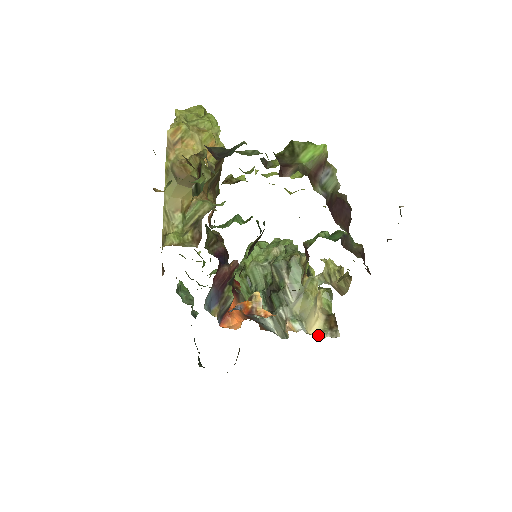
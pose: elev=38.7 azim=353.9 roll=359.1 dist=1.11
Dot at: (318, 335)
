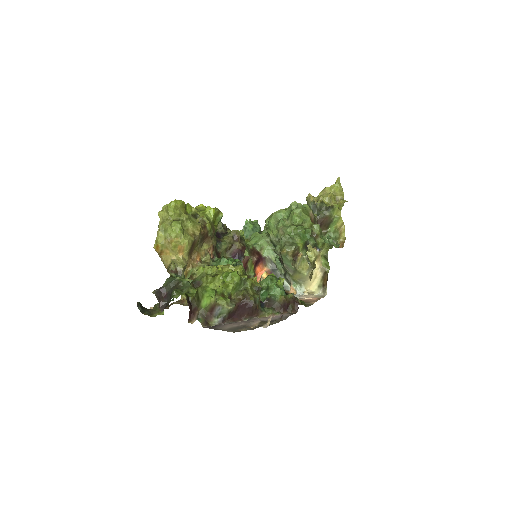
Dot at: (315, 289)
